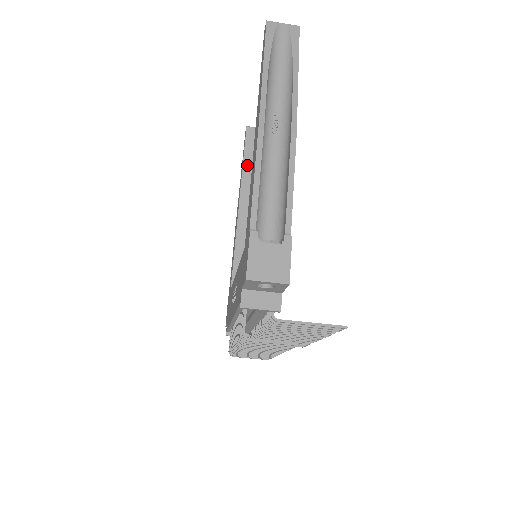
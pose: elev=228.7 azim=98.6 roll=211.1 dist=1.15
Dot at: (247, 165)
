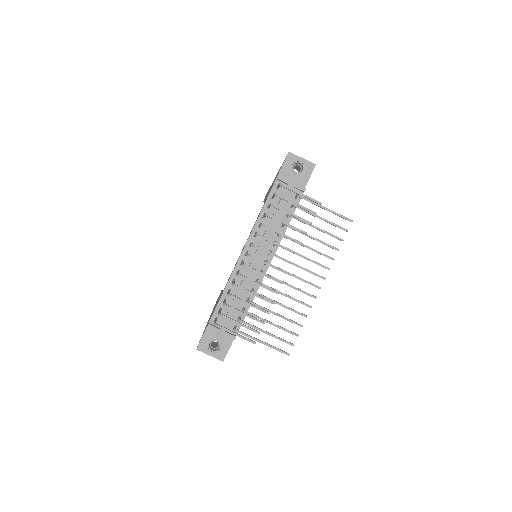
Dot at: occluded
